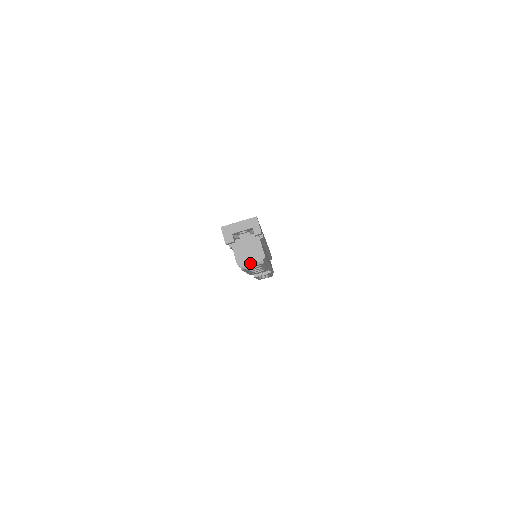
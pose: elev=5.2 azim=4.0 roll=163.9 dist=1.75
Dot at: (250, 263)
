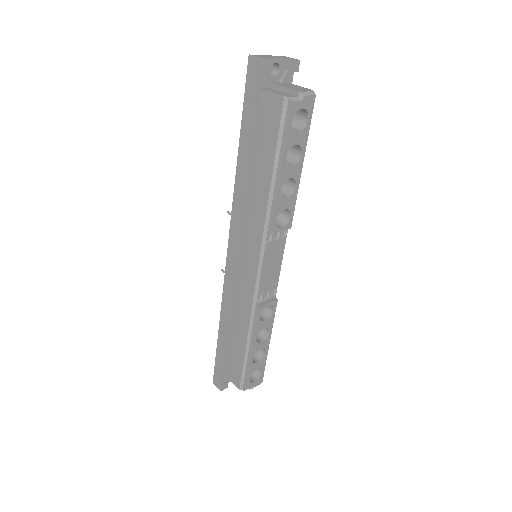
Dot at: (300, 91)
